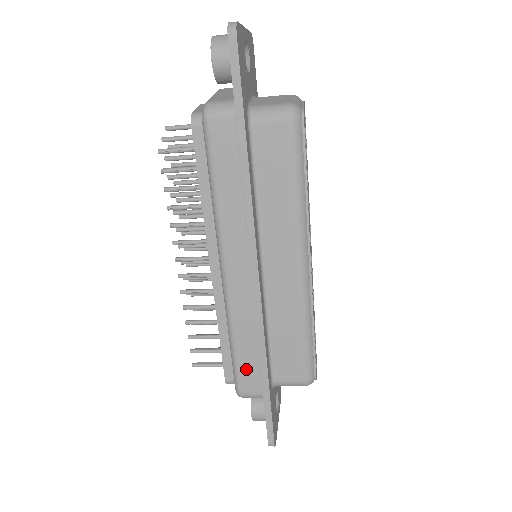
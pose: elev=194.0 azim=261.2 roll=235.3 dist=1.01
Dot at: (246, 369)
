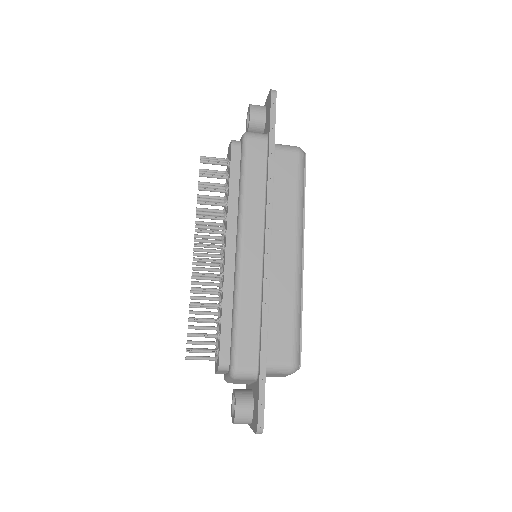
Dot at: (246, 341)
